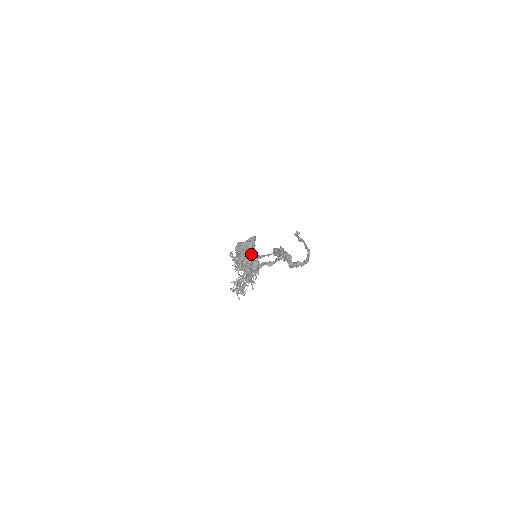
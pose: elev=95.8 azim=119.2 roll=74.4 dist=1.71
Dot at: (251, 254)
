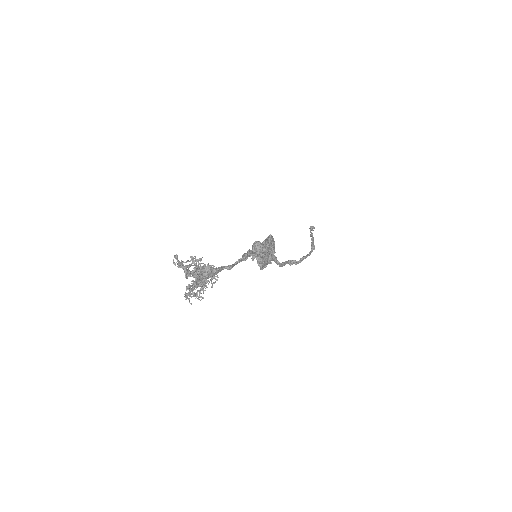
Dot at: (197, 260)
